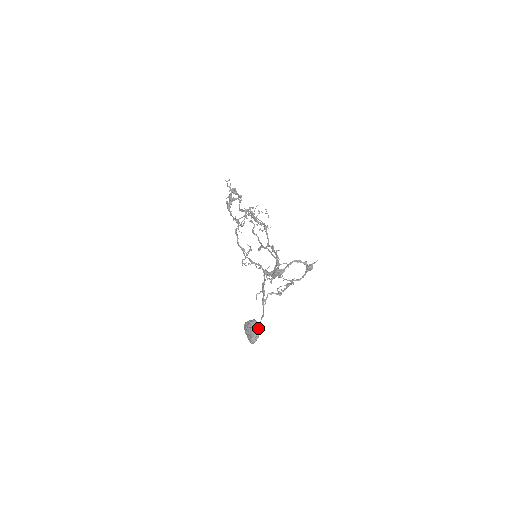
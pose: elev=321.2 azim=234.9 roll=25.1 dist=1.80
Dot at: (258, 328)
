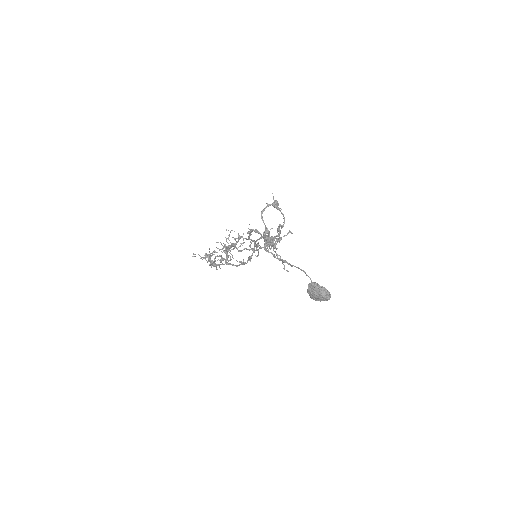
Dot at: (315, 284)
